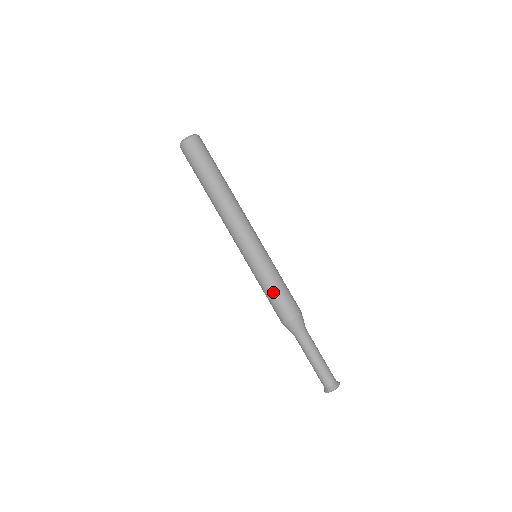
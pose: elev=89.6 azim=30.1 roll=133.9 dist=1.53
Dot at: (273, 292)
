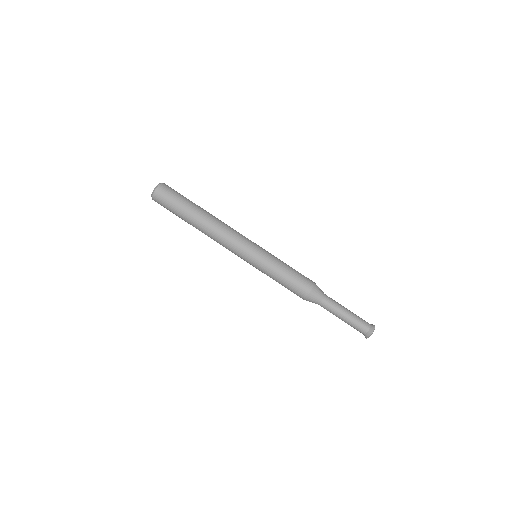
Dot at: (286, 274)
